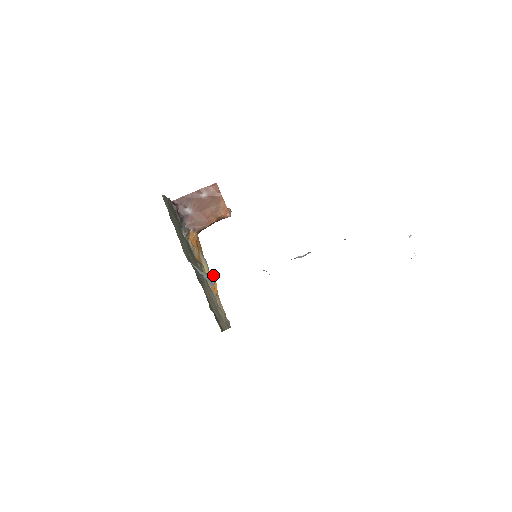
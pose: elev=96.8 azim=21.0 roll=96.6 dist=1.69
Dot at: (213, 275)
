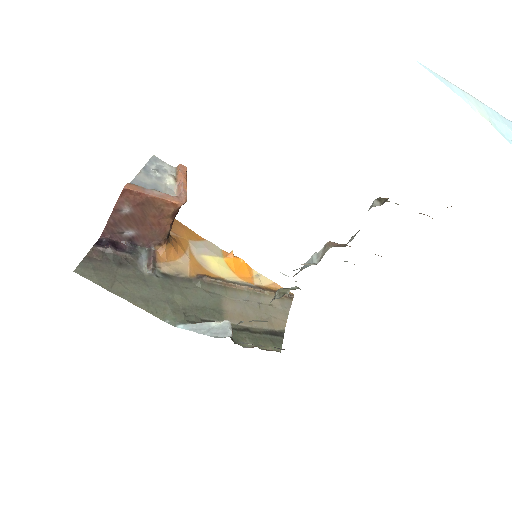
Dot at: (229, 254)
